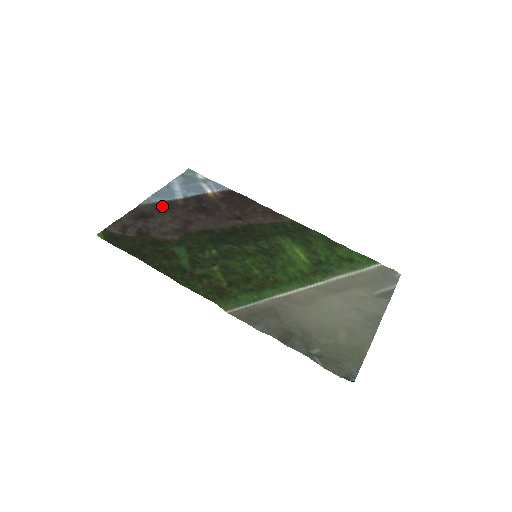
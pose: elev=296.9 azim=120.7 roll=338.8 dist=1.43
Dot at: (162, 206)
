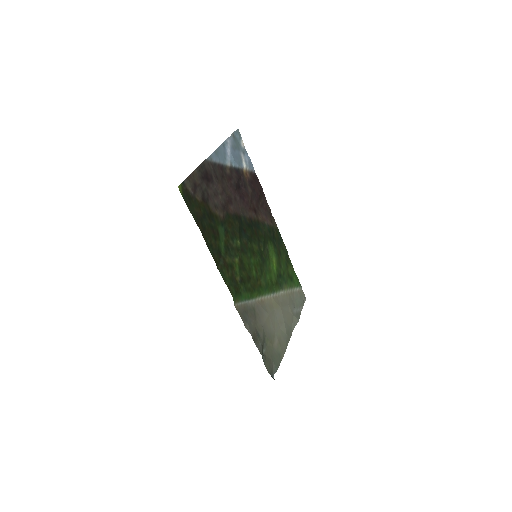
Dot at: (218, 169)
